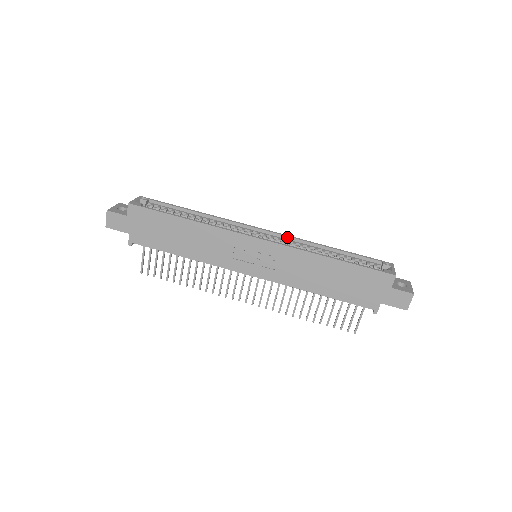
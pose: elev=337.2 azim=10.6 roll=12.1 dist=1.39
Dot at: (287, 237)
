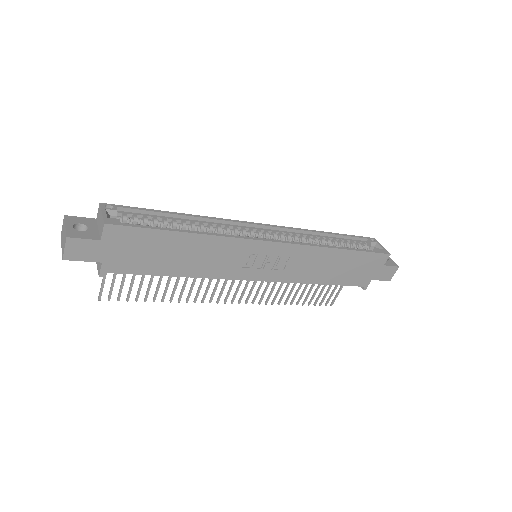
Dot at: (286, 229)
